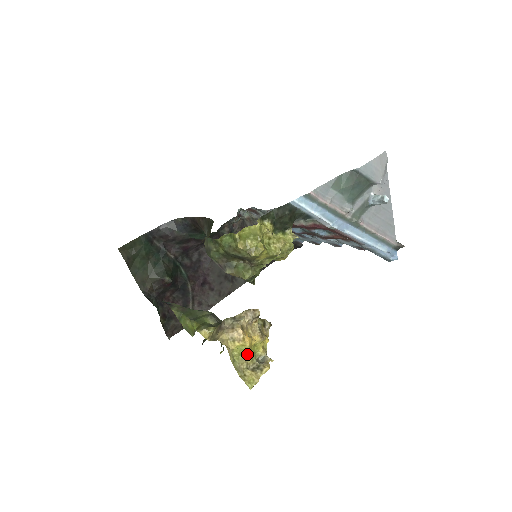
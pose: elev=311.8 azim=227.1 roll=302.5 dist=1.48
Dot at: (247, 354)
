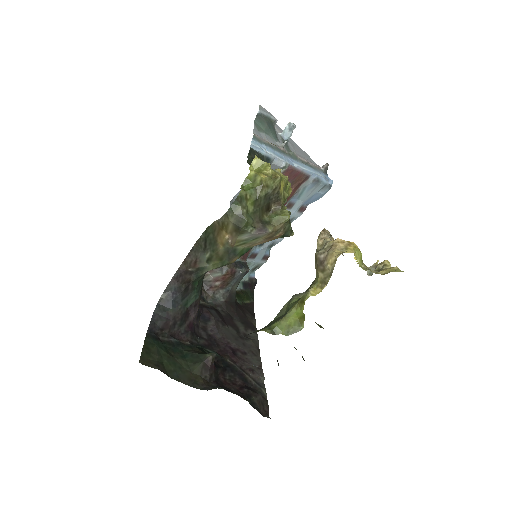
Dot at: (362, 263)
